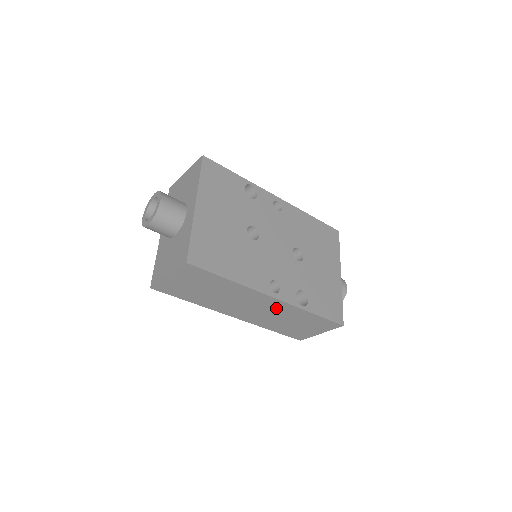
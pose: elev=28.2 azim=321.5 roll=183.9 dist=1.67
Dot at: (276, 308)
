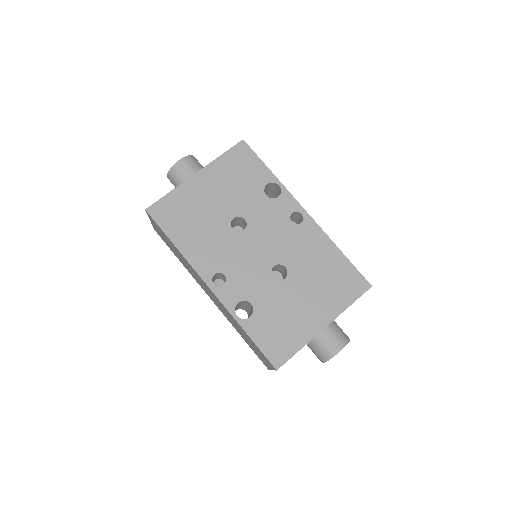
Dot at: (220, 304)
